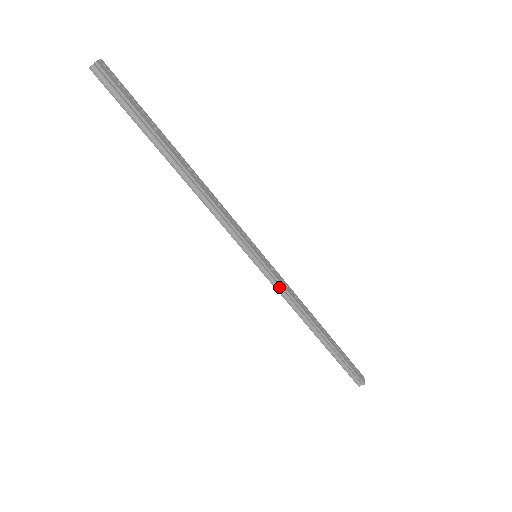
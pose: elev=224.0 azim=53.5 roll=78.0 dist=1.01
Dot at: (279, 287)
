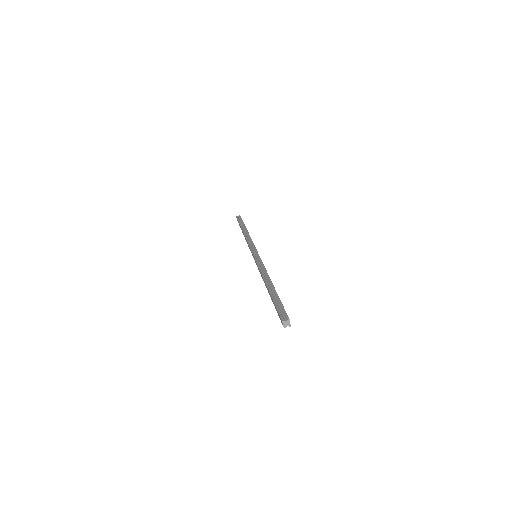
Dot at: (260, 264)
